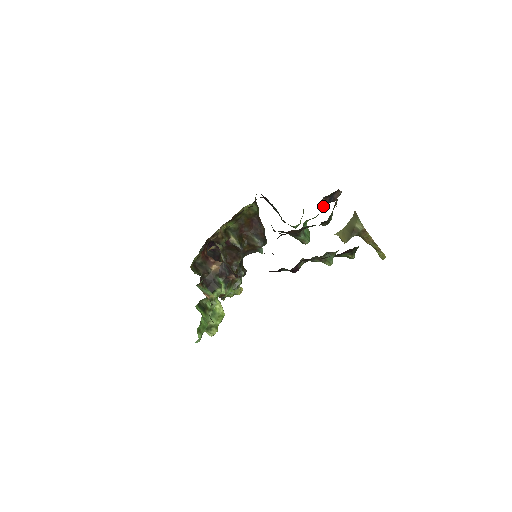
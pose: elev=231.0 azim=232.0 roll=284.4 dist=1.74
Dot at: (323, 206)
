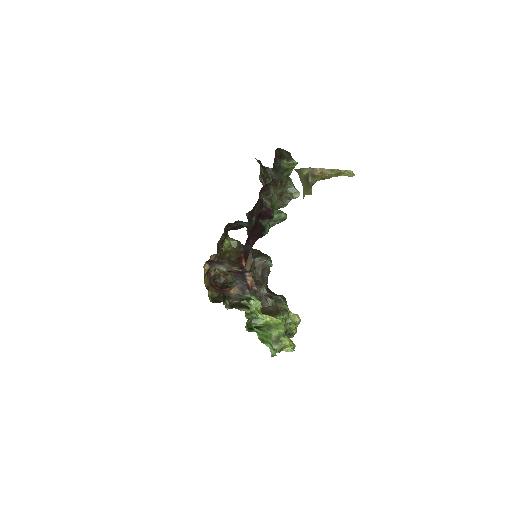
Dot at: occluded
